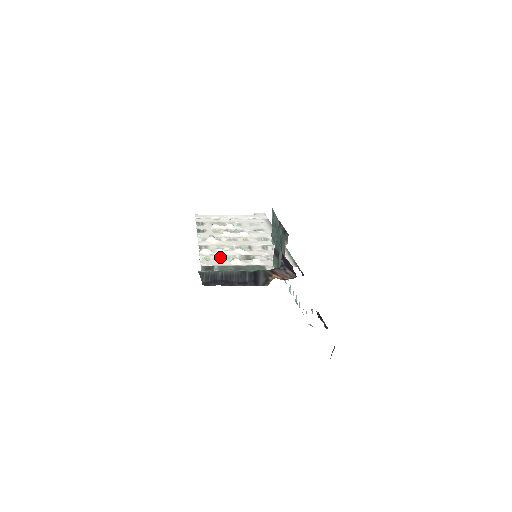
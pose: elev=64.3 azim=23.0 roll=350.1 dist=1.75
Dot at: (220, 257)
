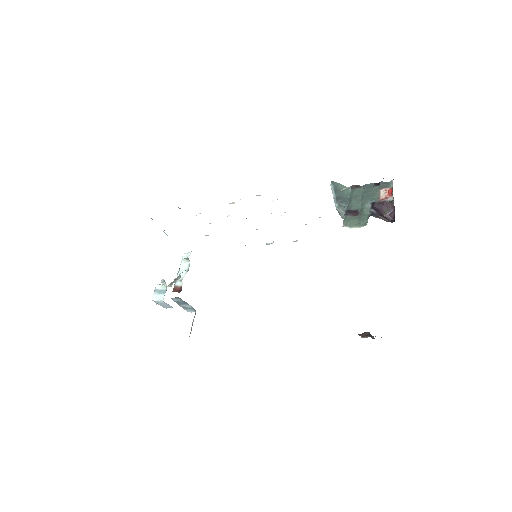
Dot at: occluded
